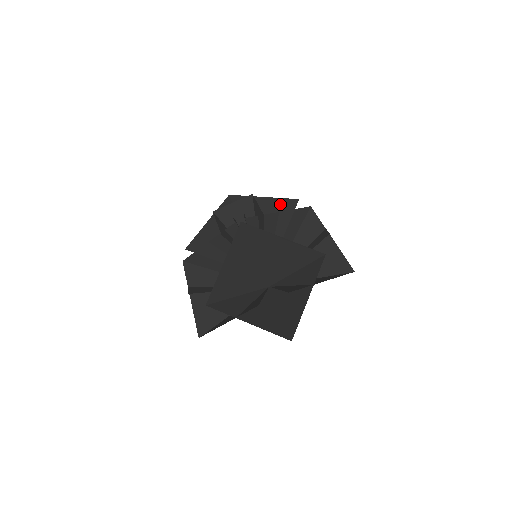
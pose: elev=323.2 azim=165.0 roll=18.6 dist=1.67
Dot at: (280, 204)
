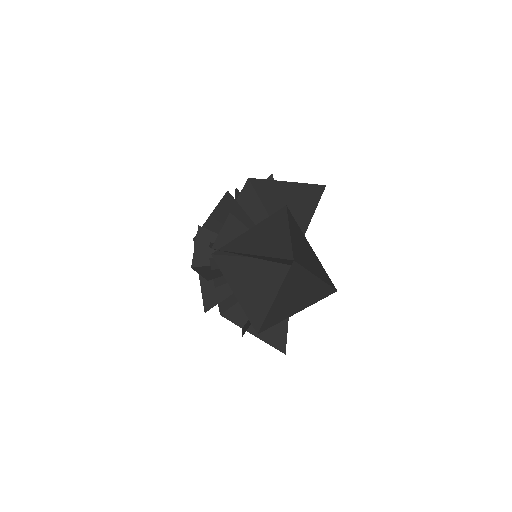
Dot at: (223, 207)
